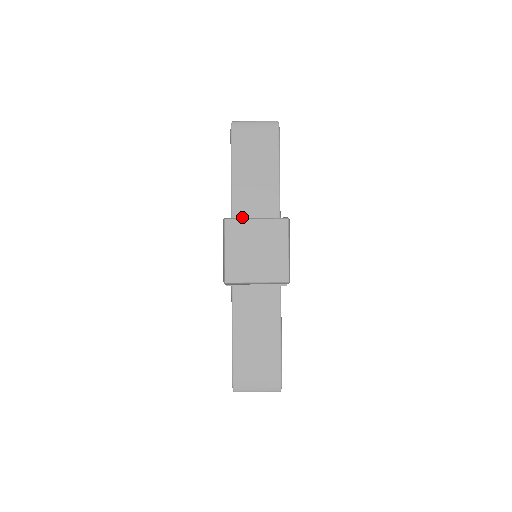
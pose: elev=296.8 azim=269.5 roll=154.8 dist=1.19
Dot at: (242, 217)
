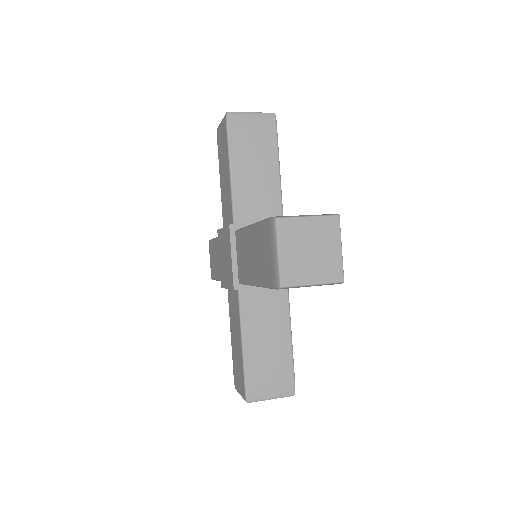
Dot at: (244, 215)
